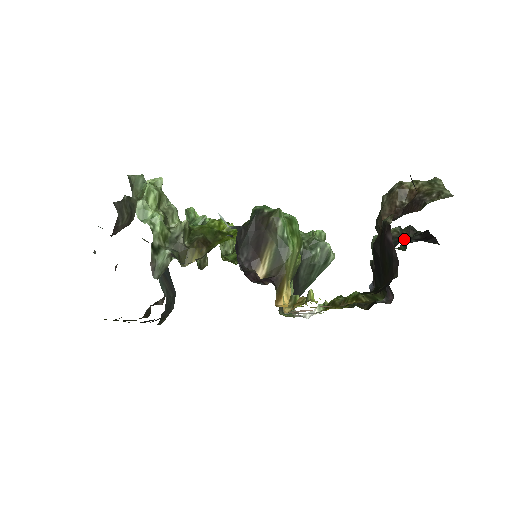
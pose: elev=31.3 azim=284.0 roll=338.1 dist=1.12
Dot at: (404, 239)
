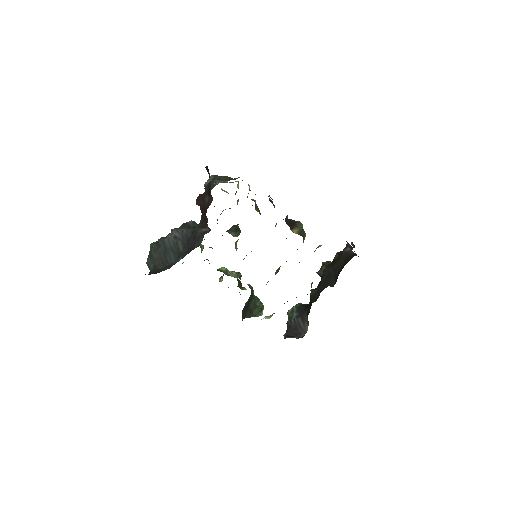
Dot at: occluded
